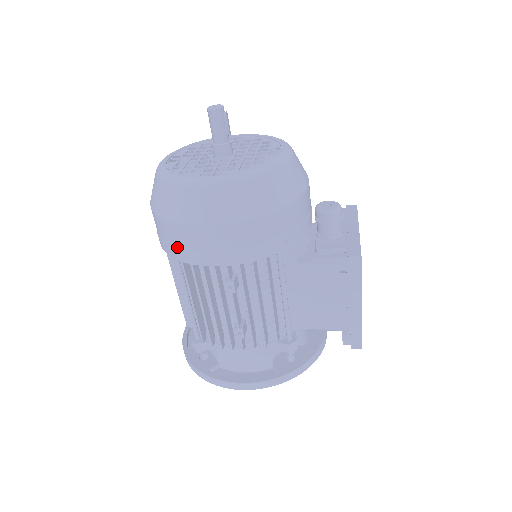
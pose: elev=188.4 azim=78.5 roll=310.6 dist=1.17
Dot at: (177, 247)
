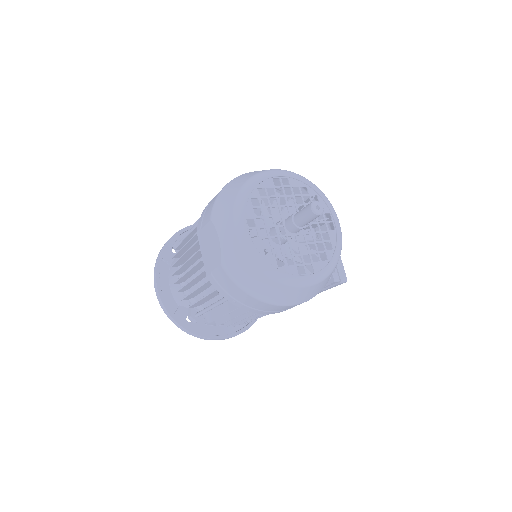
Dot at: (251, 307)
